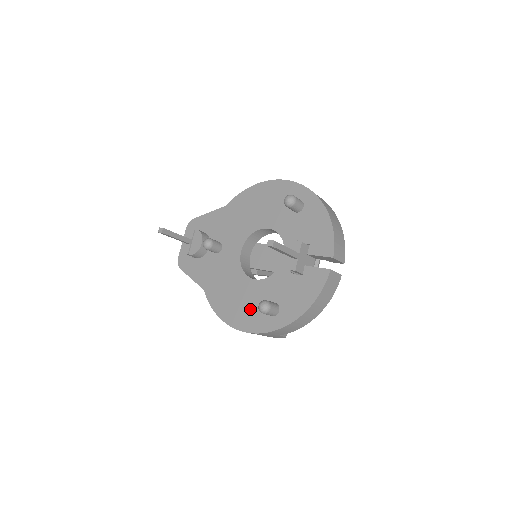
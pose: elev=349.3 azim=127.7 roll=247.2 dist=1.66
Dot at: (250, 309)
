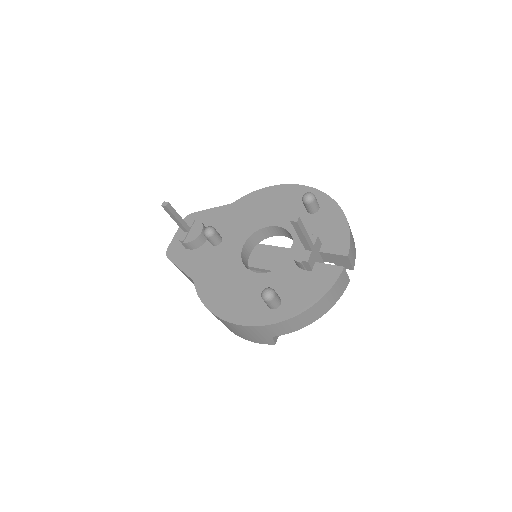
Dot at: (246, 301)
